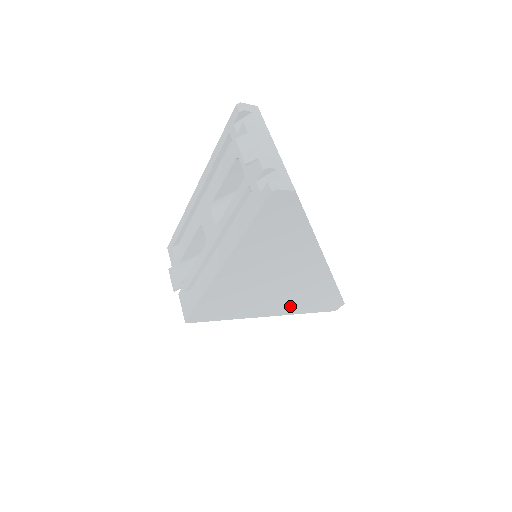
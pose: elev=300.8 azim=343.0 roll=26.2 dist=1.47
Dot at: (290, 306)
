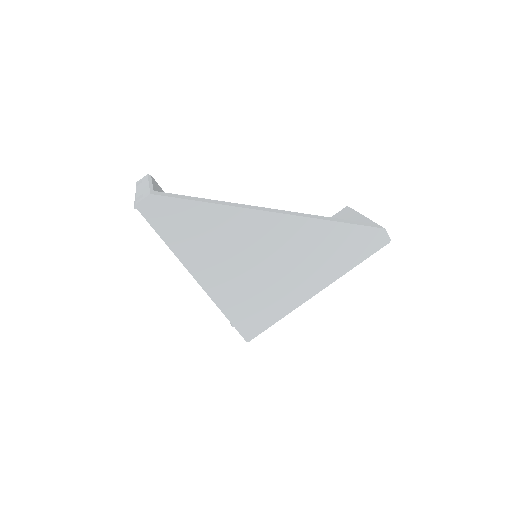
Dot at: (324, 269)
